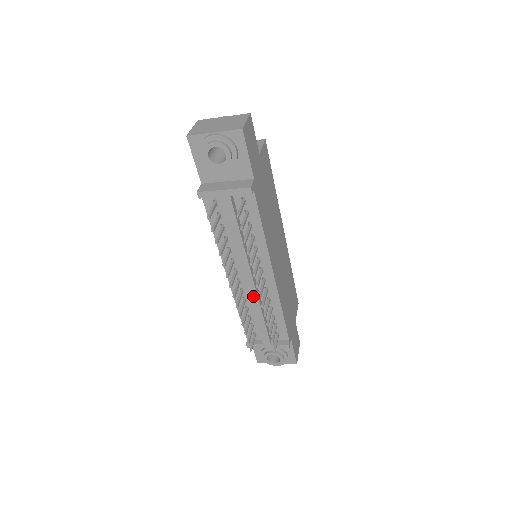
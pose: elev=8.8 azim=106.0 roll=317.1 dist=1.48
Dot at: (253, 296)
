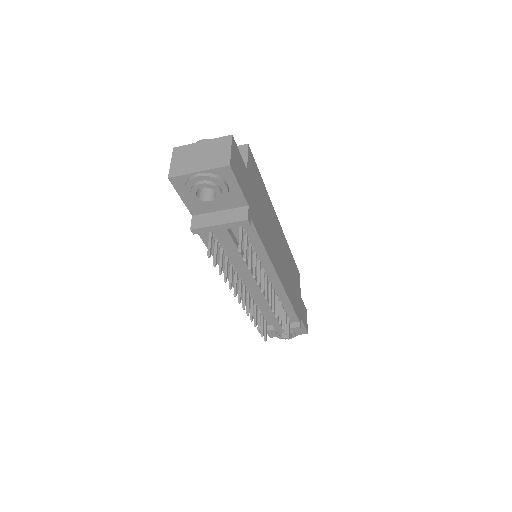
Dot at: (261, 299)
